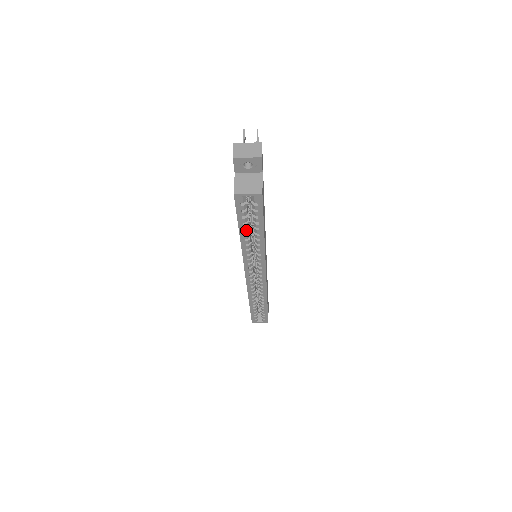
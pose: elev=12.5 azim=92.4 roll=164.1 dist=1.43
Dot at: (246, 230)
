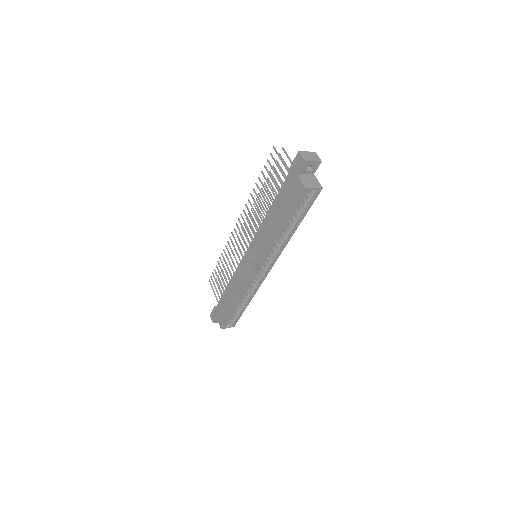
Dot at: occluded
